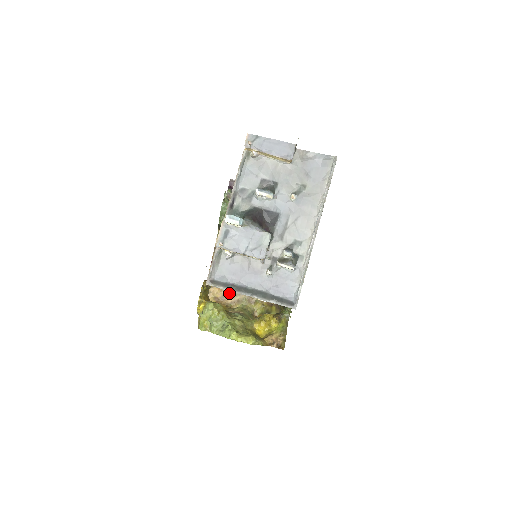
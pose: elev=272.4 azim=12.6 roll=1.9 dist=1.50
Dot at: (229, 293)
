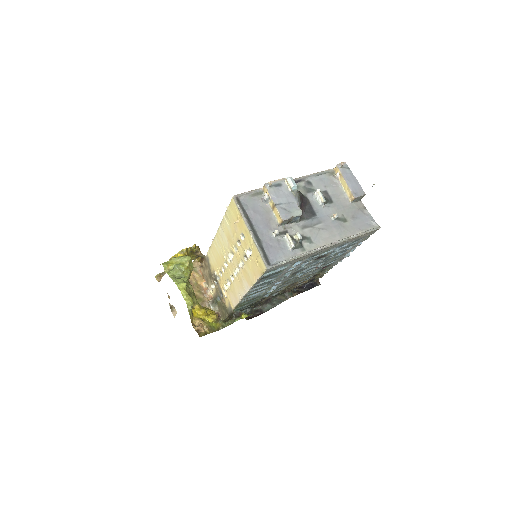
Dot at: (196, 284)
